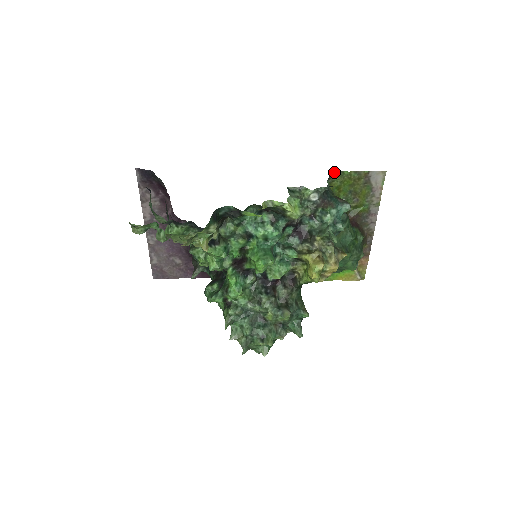
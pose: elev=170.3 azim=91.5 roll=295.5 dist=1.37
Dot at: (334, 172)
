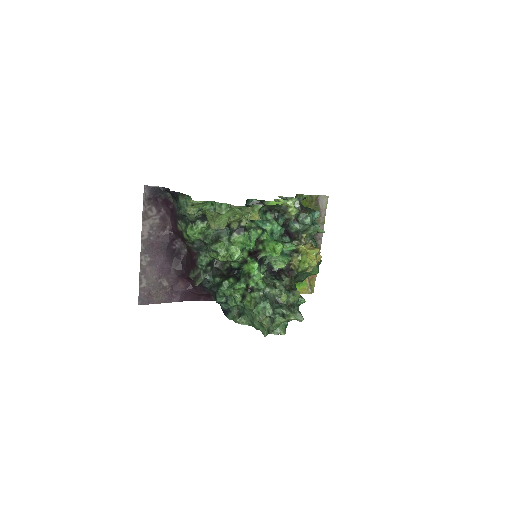
Dot at: (297, 194)
